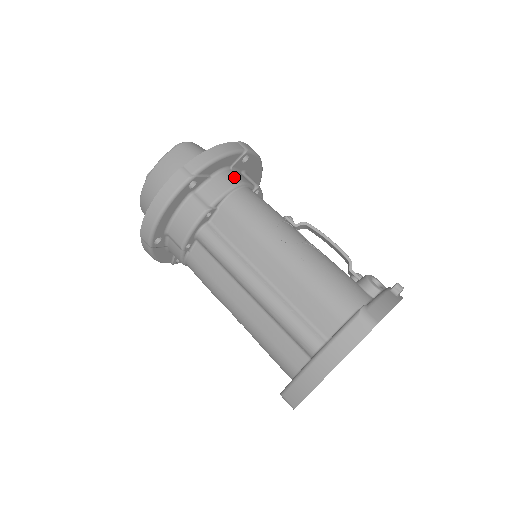
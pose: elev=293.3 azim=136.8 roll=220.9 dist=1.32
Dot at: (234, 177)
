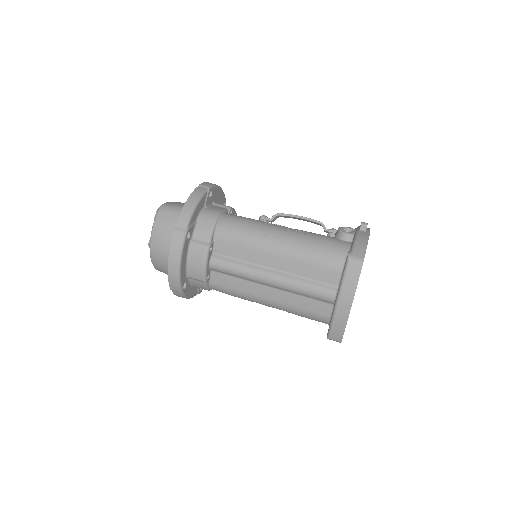
Dot at: (212, 213)
